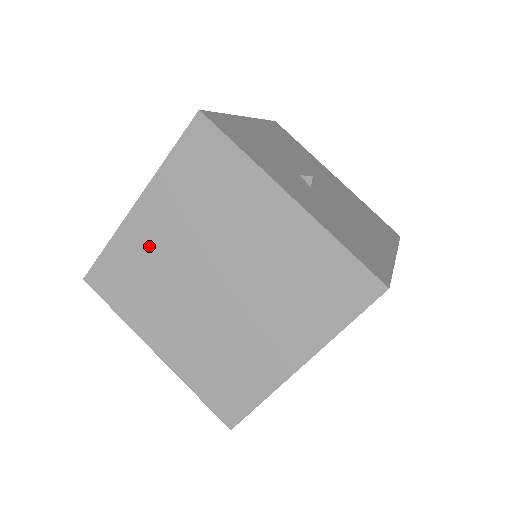
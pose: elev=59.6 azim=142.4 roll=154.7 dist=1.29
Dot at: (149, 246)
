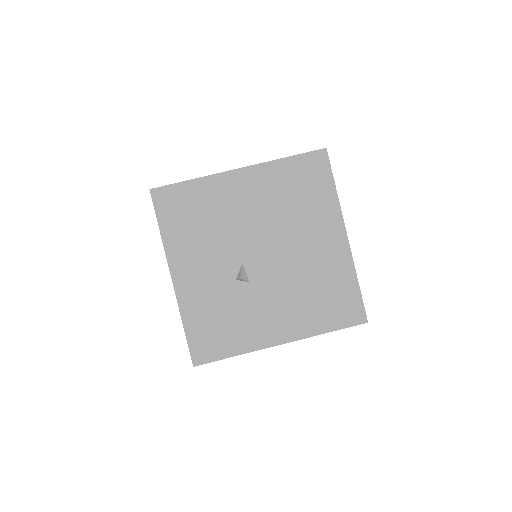
Dot at: occluded
